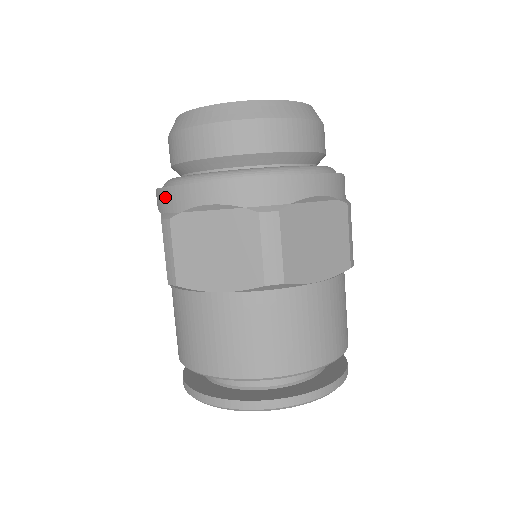
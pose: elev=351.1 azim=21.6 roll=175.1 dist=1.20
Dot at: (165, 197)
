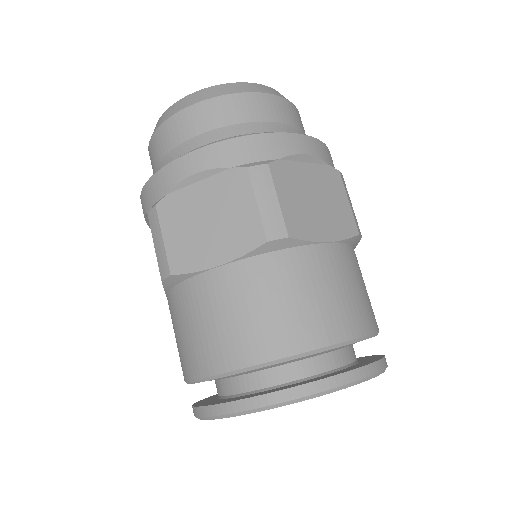
Dot at: (149, 190)
